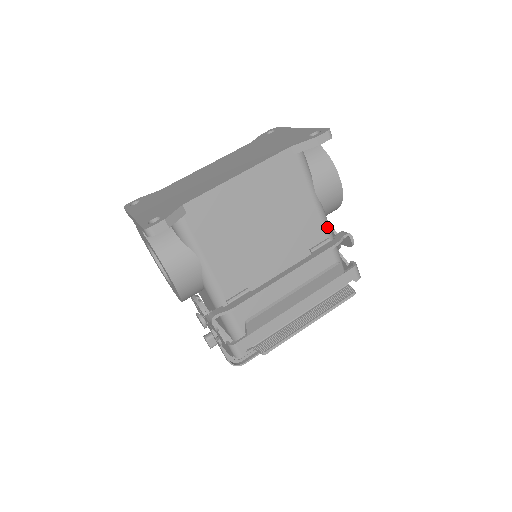
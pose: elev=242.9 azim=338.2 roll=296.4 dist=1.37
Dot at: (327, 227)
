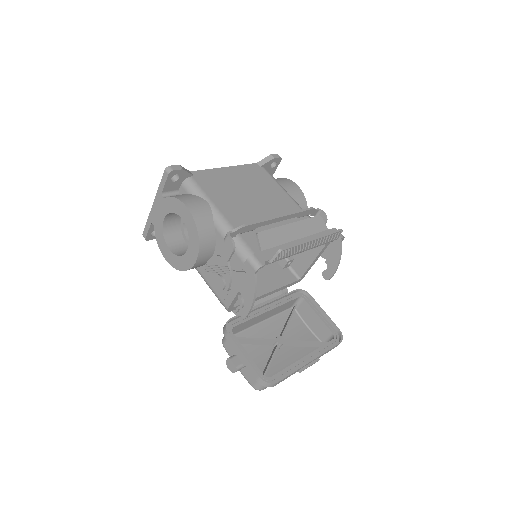
Dot at: (301, 208)
